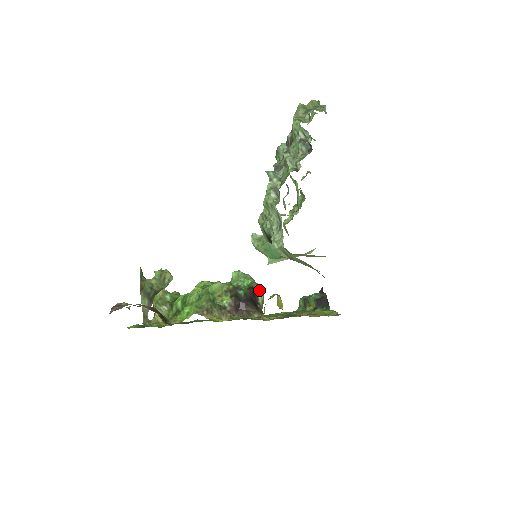
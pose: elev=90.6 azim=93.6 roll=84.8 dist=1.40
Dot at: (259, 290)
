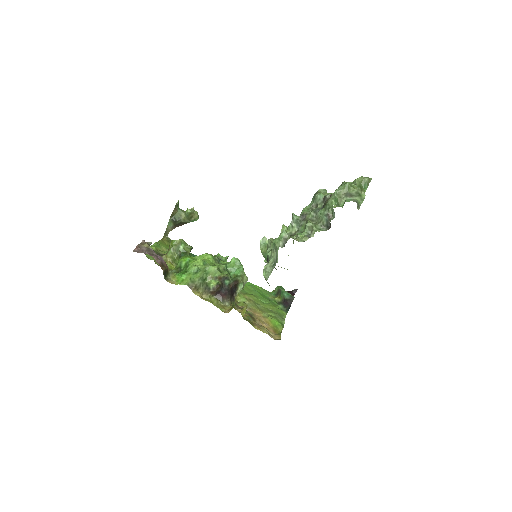
Dot at: (242, 283)
